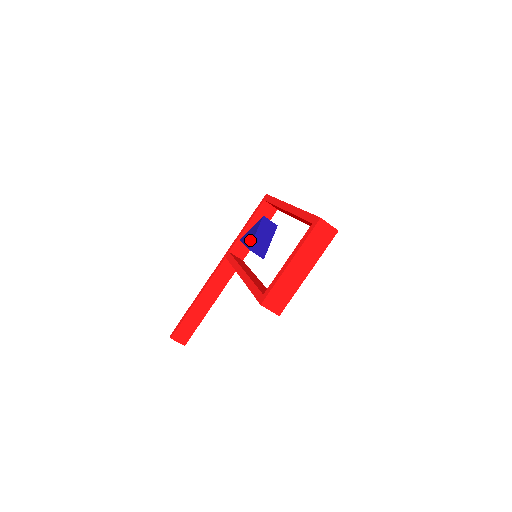
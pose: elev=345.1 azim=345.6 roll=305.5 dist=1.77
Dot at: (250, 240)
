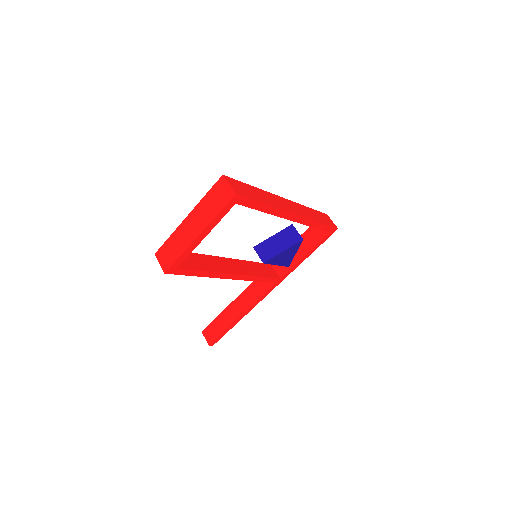
Dot at: occluded
